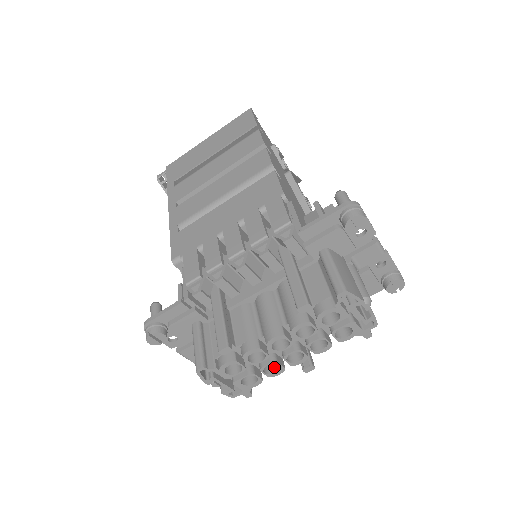
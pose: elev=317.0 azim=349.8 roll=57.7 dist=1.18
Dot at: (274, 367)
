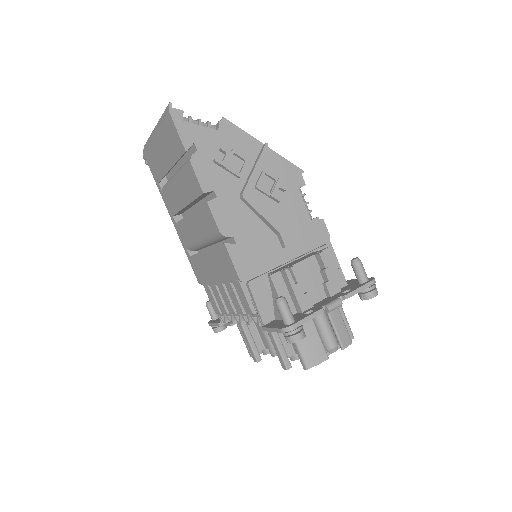
Dot at: occluded
